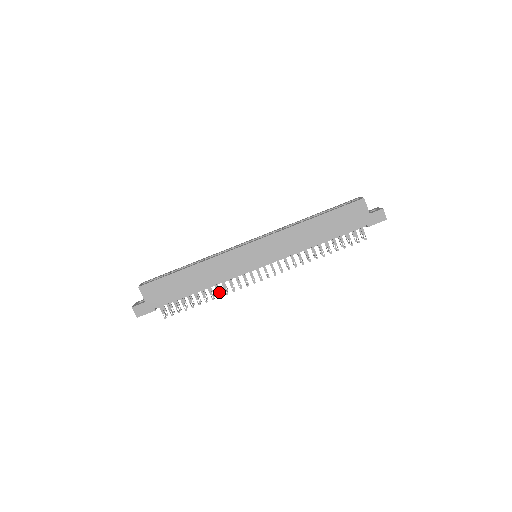
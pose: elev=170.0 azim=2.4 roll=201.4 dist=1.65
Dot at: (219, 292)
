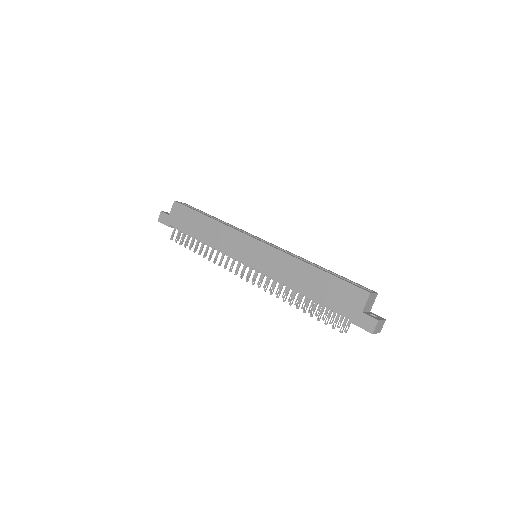
Dot at: (211, 256)
